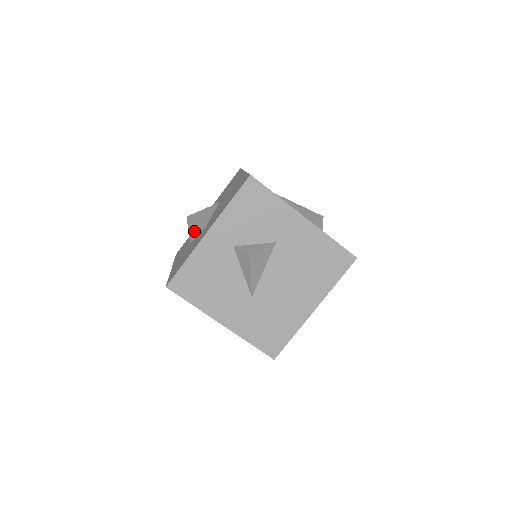
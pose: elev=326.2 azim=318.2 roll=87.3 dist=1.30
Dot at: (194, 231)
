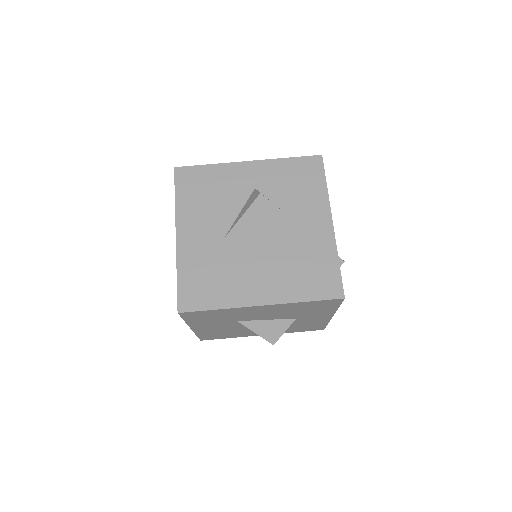
Dot at: occluded
